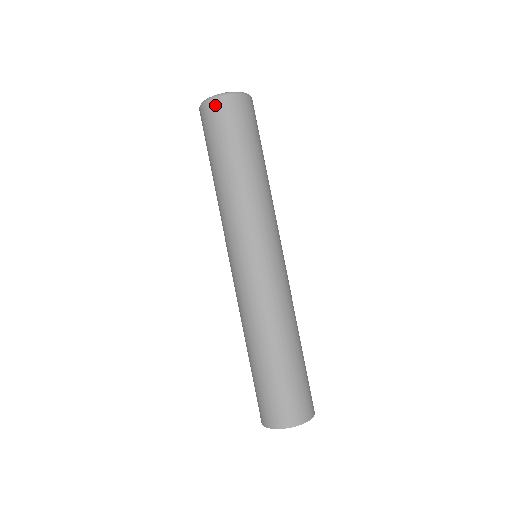
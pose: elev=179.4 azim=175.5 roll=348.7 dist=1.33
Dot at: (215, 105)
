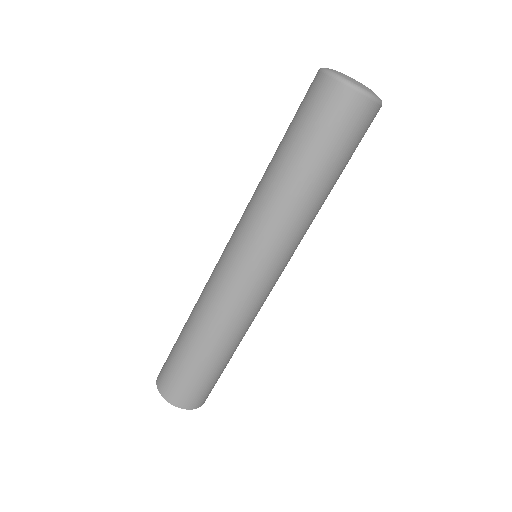
Dot at: (321, 83)
